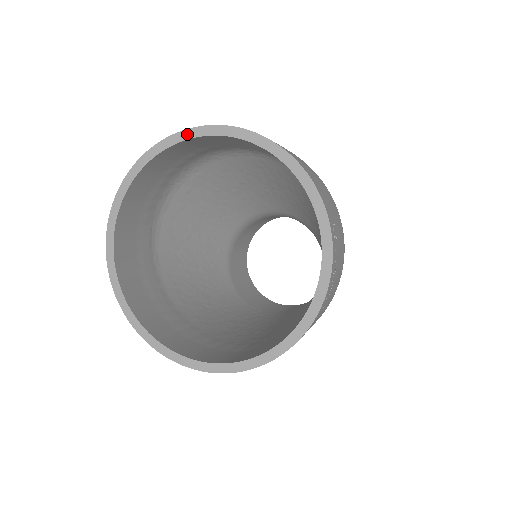
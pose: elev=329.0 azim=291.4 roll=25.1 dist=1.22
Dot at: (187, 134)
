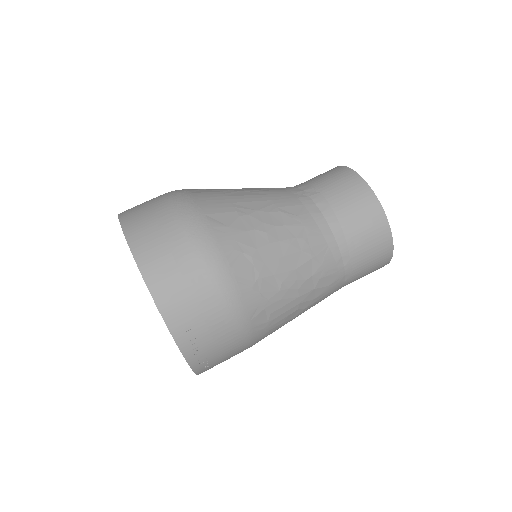
Dot at: occluded
